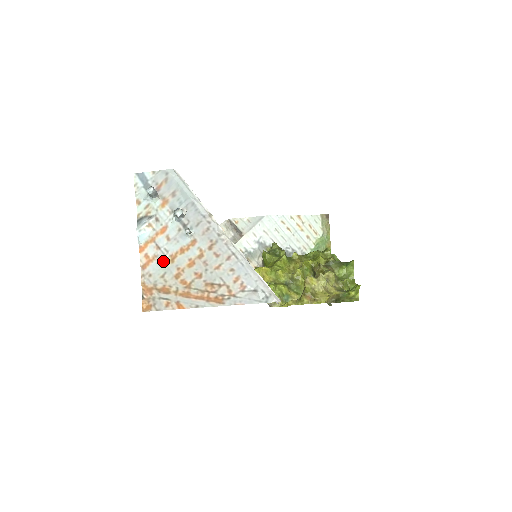
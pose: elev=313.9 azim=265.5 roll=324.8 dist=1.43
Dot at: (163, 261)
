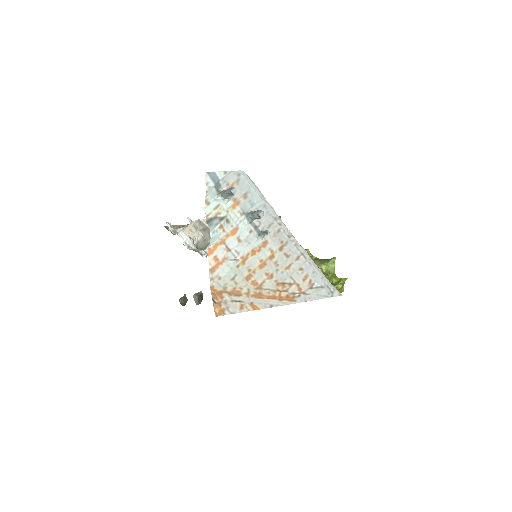
Dot at: (234, 263)
